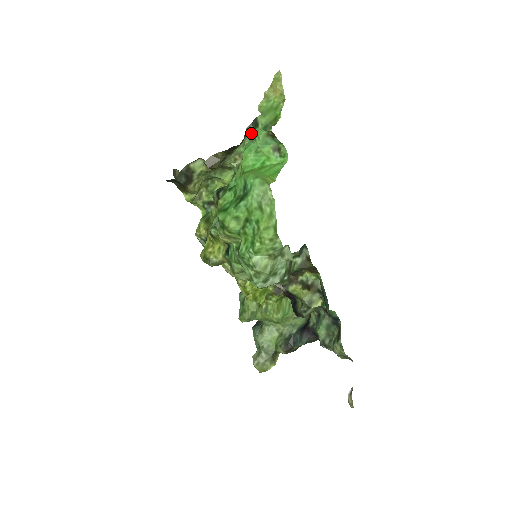
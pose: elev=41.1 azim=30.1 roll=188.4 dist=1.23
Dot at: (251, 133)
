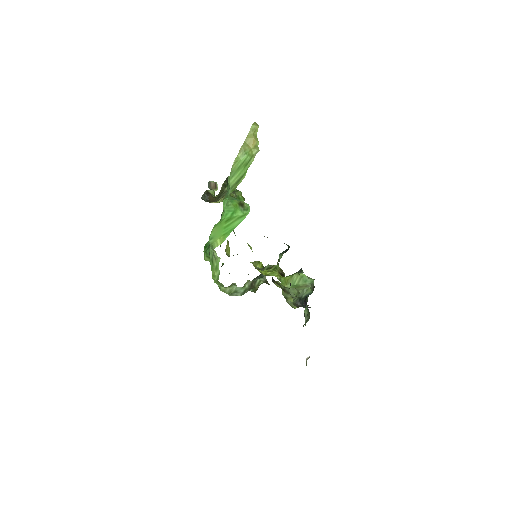
Dot at: occluded
